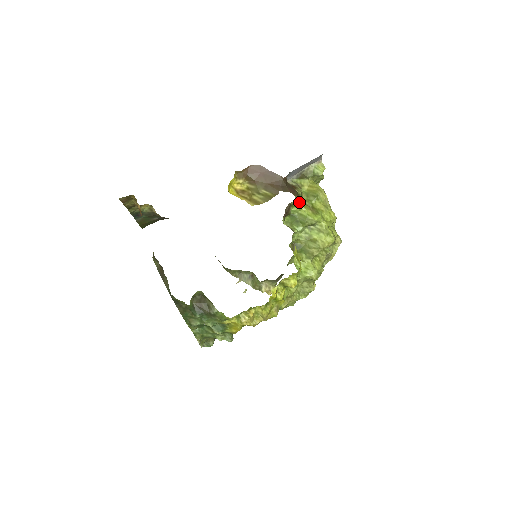
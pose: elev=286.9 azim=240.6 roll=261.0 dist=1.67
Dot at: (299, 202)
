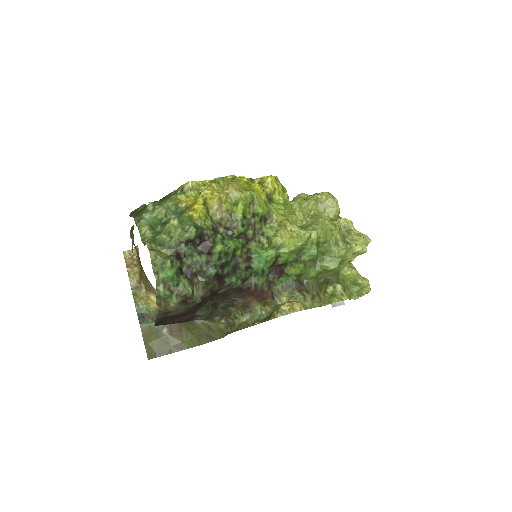
Dot at: occluded
